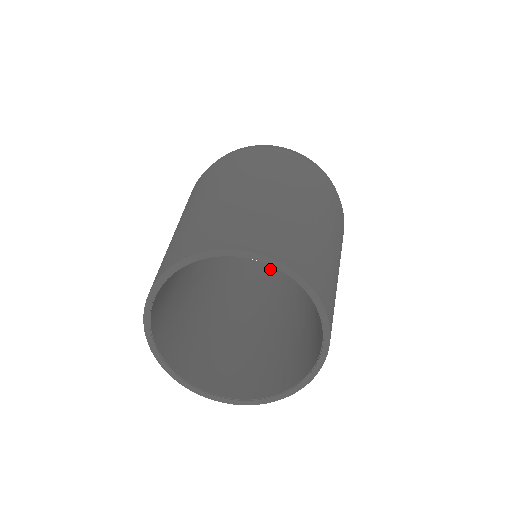
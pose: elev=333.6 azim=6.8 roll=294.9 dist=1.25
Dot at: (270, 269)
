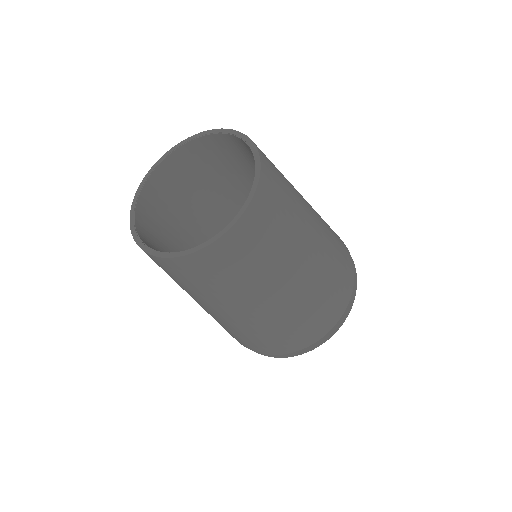
Dot at: occluded
